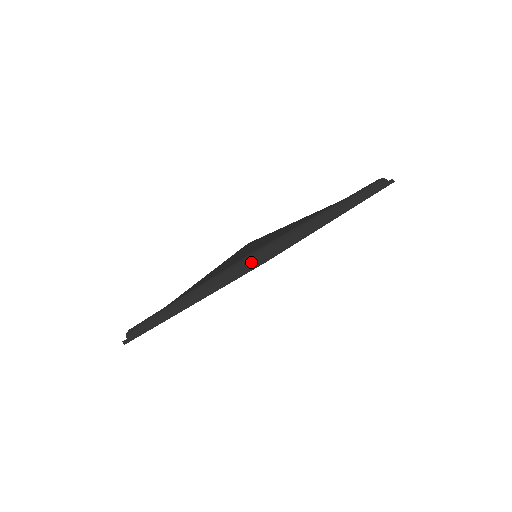
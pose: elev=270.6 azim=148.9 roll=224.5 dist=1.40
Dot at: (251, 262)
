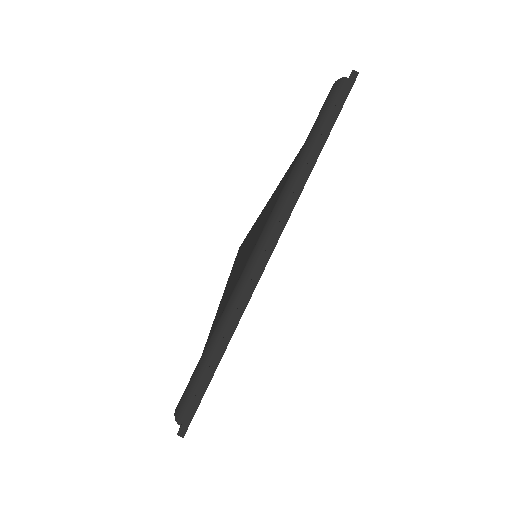
Dot at: (340, 92)
